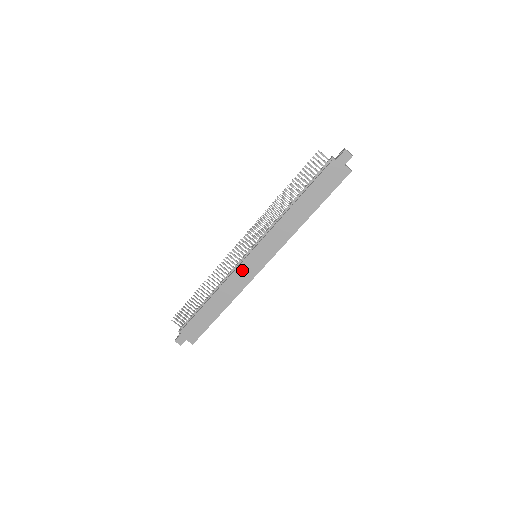
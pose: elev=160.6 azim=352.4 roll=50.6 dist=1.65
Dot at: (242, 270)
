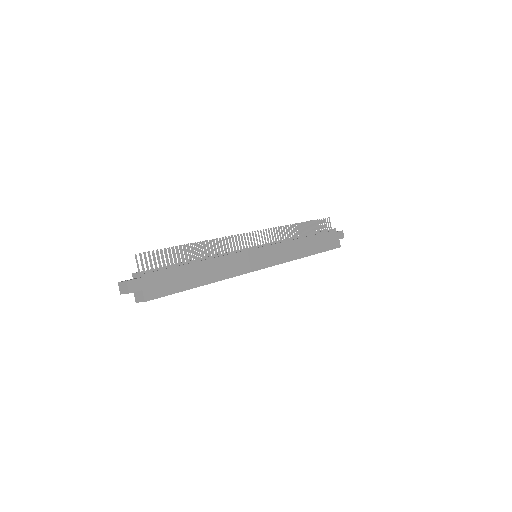
Dot at: (246, 257)
